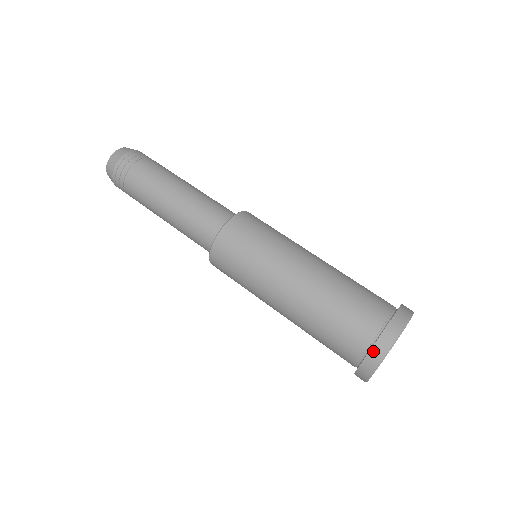
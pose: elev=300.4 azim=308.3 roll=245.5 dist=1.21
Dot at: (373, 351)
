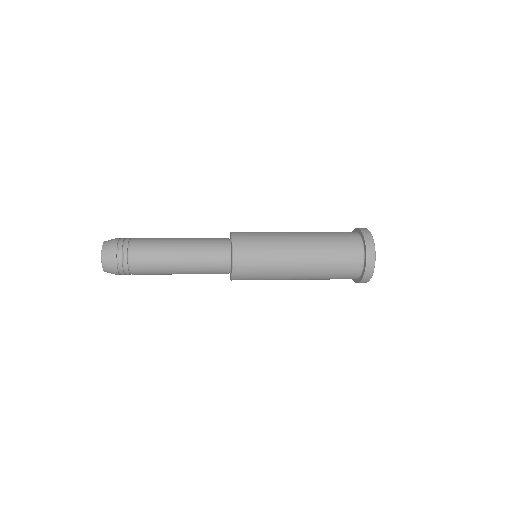
Dot at: (368, 262)
